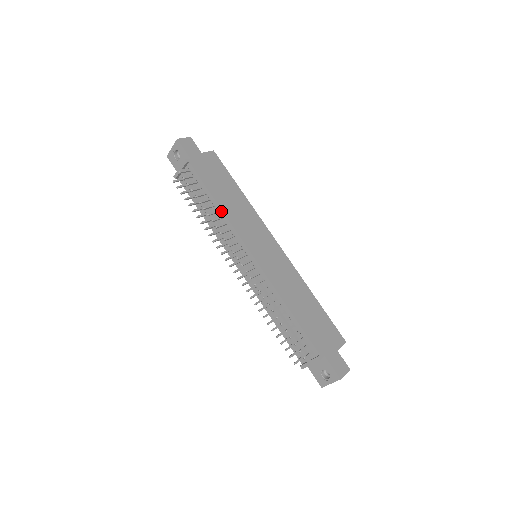
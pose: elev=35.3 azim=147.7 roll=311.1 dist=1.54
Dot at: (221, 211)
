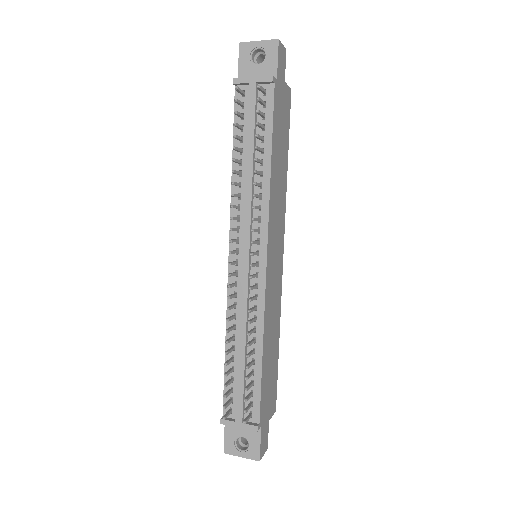
Dot at: (268, 178)
